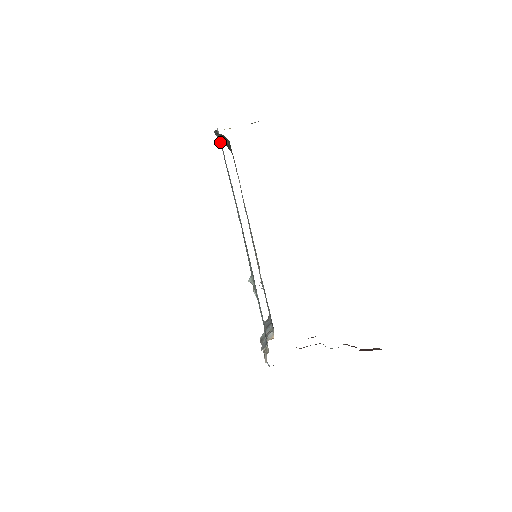
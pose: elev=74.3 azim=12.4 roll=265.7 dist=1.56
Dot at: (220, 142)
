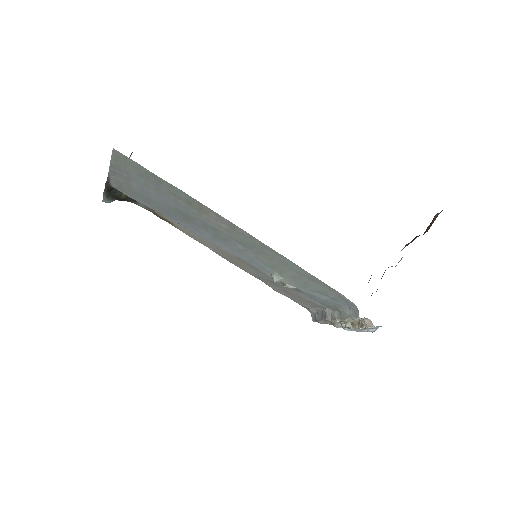
Dot at: (121, 188)
